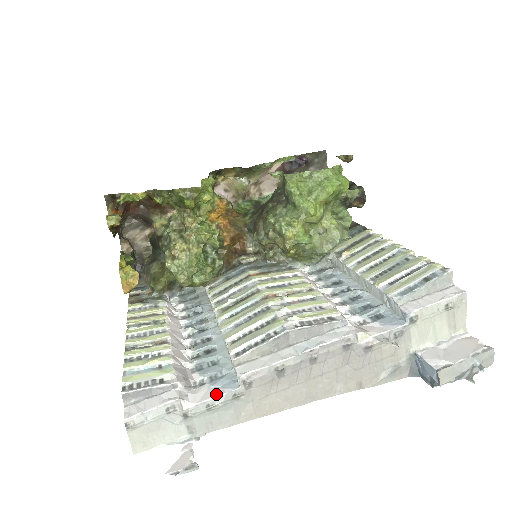
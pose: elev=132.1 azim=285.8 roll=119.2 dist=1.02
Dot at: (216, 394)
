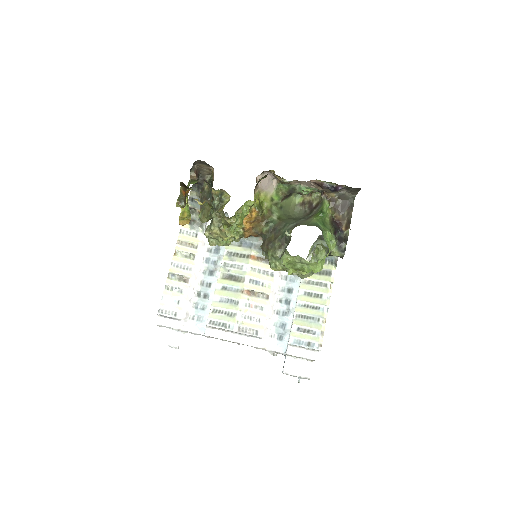
Dot at: (194, 332)
